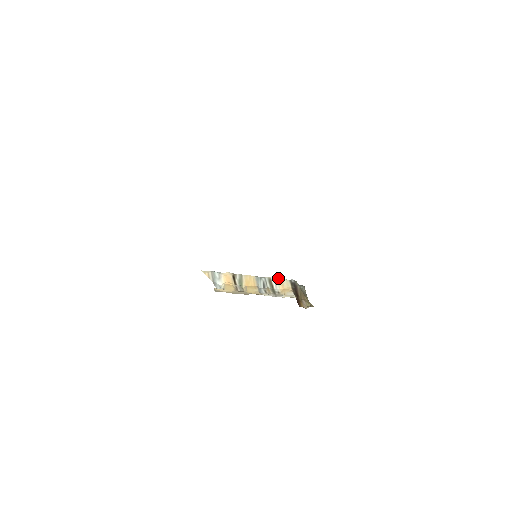
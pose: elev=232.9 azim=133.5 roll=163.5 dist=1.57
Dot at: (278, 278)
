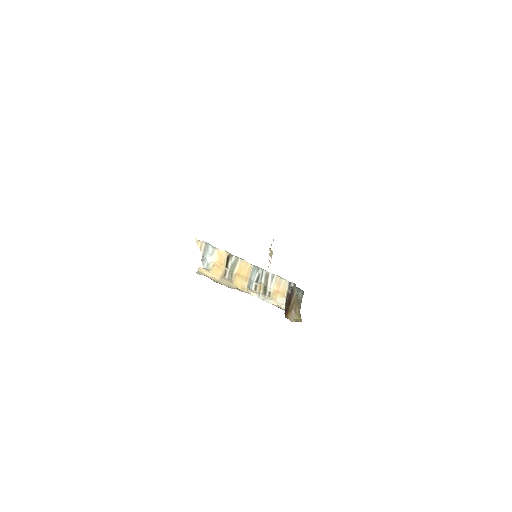
Dot at: (277, 276)
